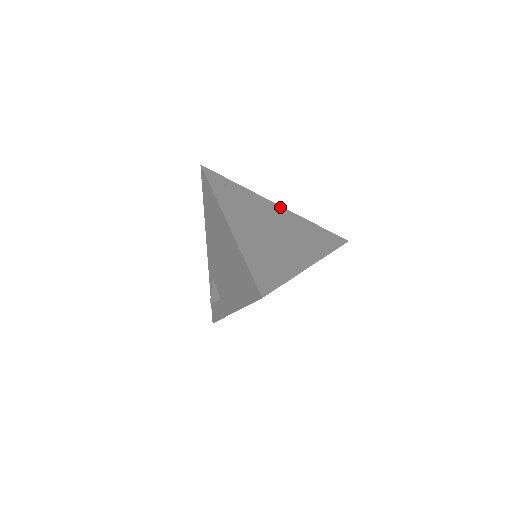
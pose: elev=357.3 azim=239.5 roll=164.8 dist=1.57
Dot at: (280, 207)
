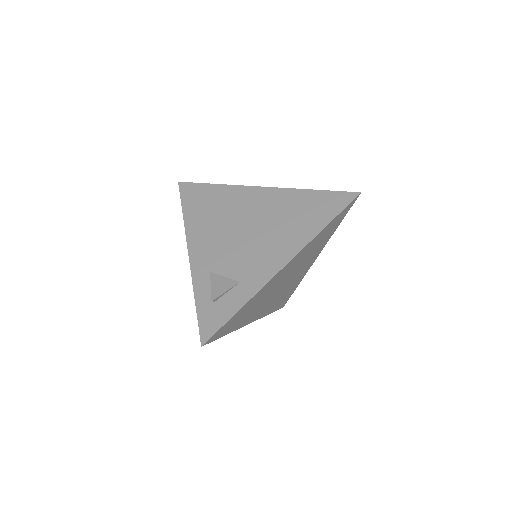
Dot at: occluded
